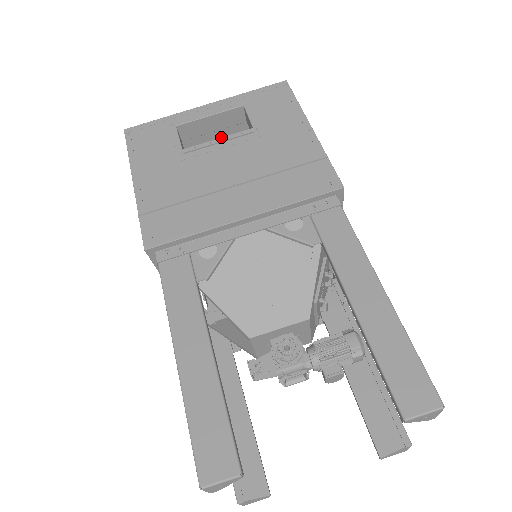
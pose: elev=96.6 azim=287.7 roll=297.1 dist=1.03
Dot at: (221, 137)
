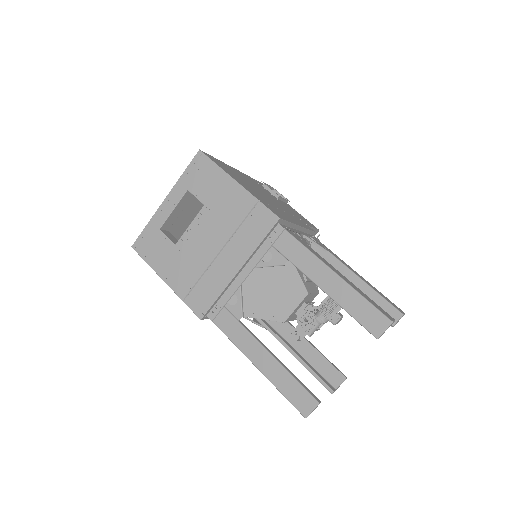
Dot at: (191, 223)
